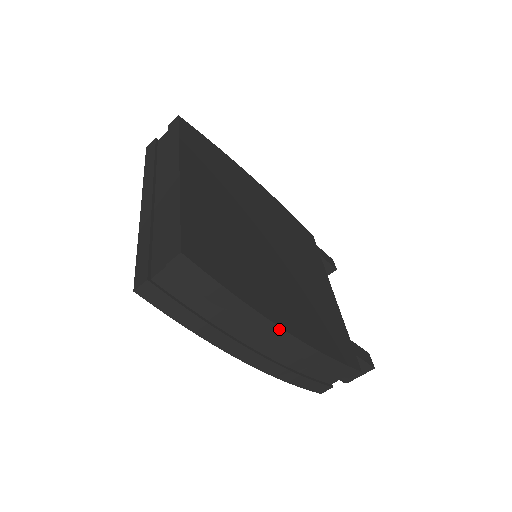
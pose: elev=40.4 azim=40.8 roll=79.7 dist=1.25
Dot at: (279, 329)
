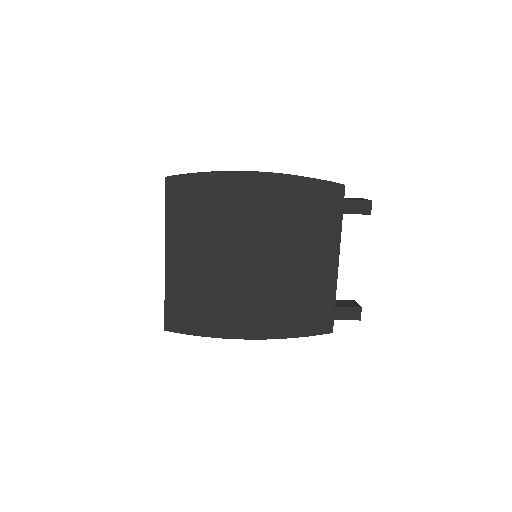
Dot at: occluded
